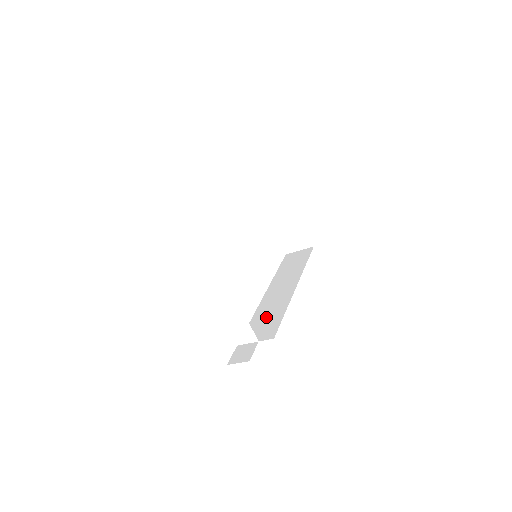
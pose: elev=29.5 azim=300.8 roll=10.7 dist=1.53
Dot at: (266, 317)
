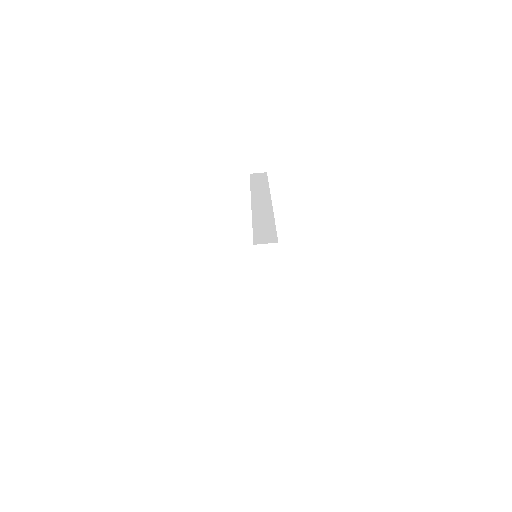
Dot at: occluded
